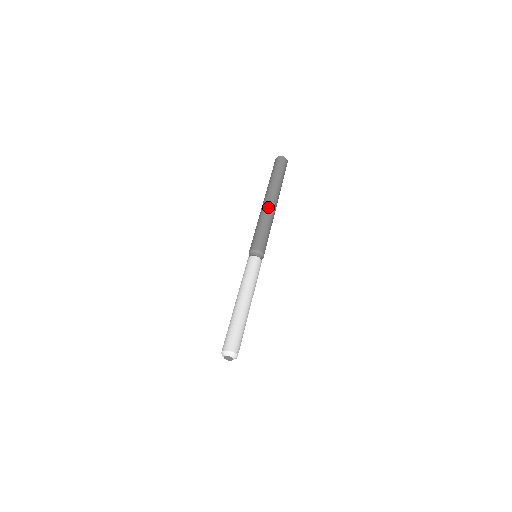
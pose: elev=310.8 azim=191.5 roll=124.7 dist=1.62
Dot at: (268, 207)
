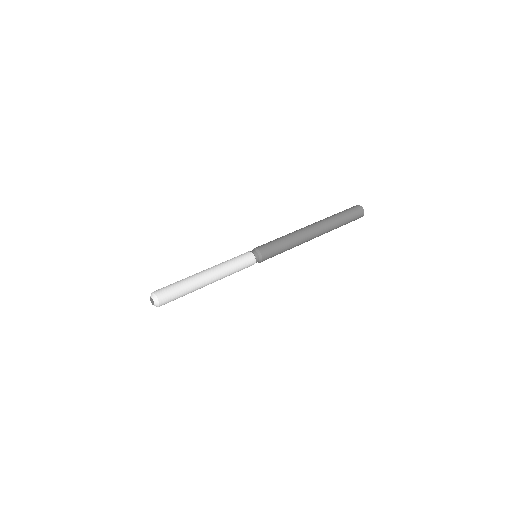
Dot at: (305, 230)
